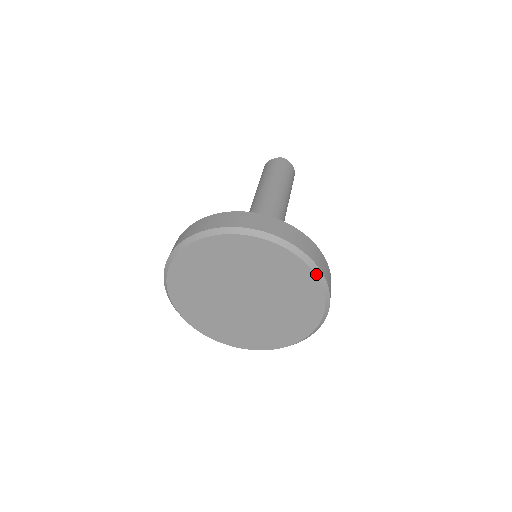
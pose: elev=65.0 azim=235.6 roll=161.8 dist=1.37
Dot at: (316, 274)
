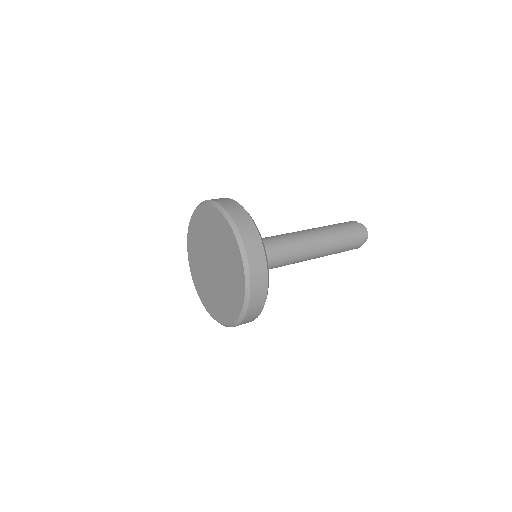
Dot at: (243, 310)
